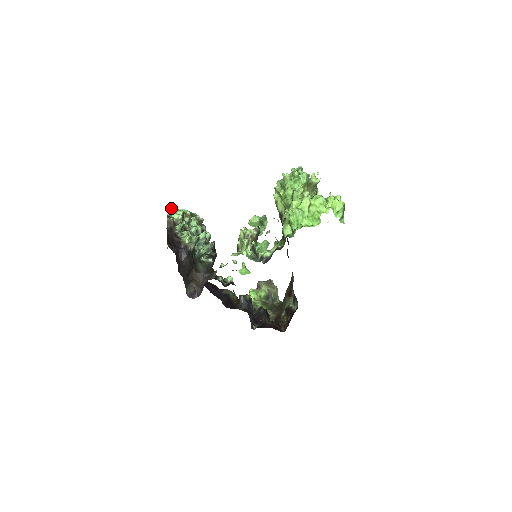
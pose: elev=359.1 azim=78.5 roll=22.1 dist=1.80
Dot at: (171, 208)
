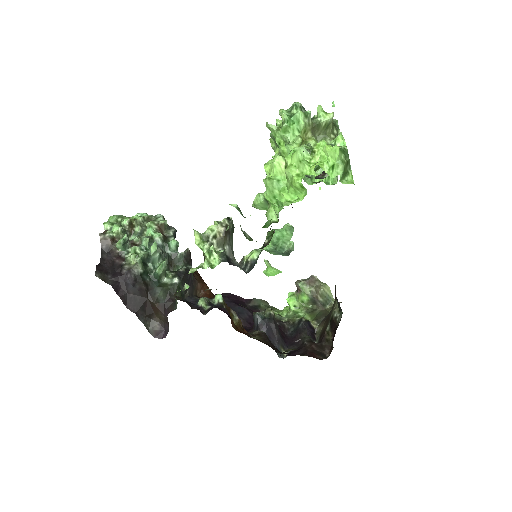
Dot at: (112, 218)
